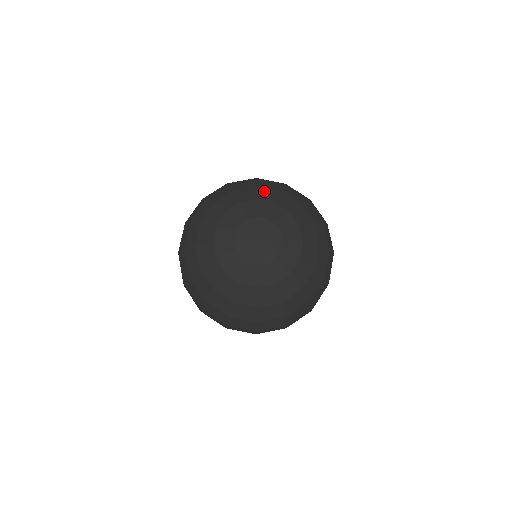
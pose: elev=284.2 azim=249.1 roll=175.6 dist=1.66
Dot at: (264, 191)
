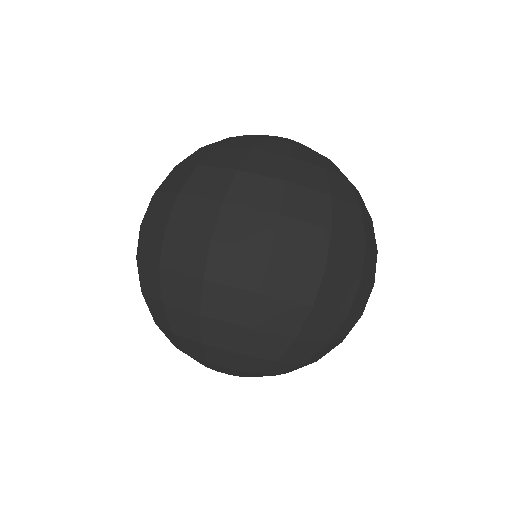
Dot at: (278, 367)
